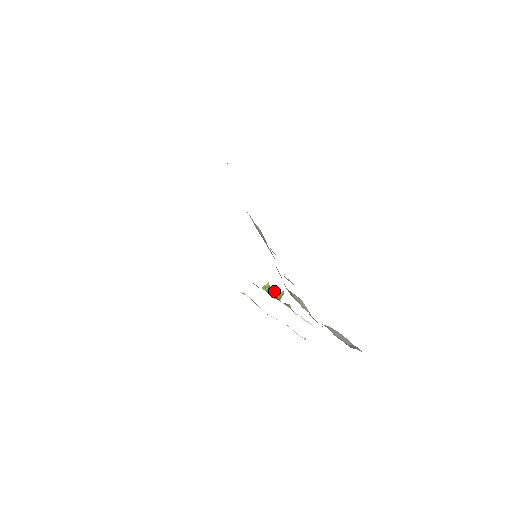
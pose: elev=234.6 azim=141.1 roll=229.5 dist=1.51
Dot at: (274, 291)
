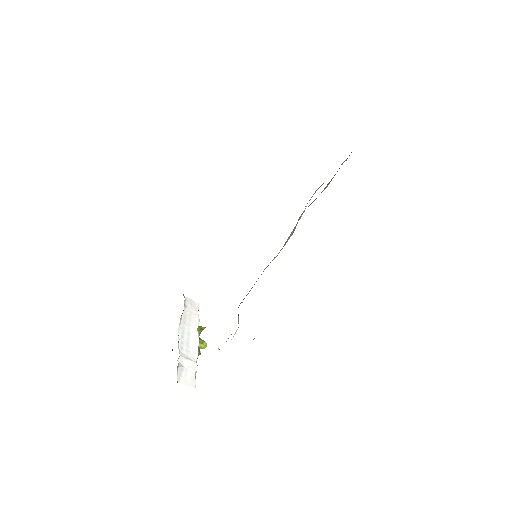
Dot at: occluded
